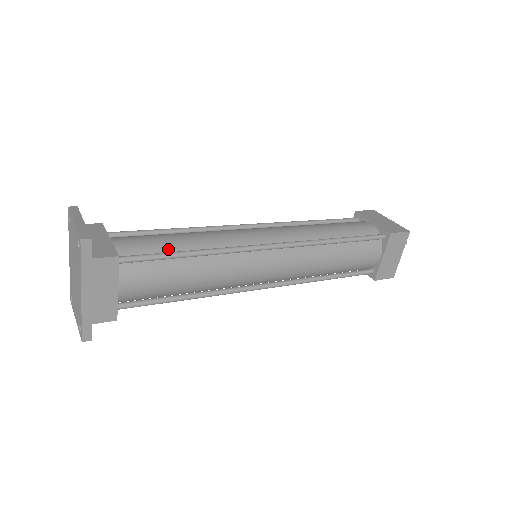
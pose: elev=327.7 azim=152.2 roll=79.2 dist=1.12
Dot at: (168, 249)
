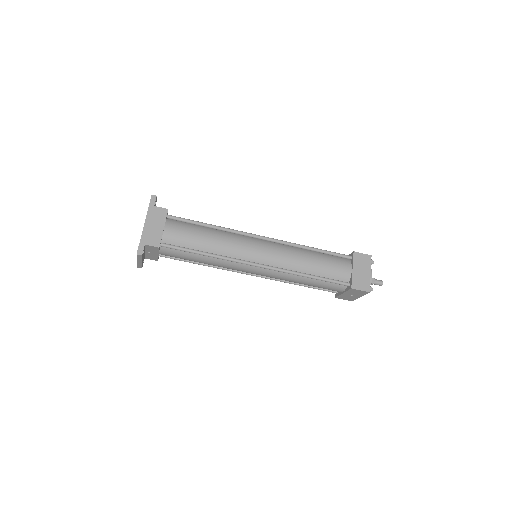
Dot at: occluded
